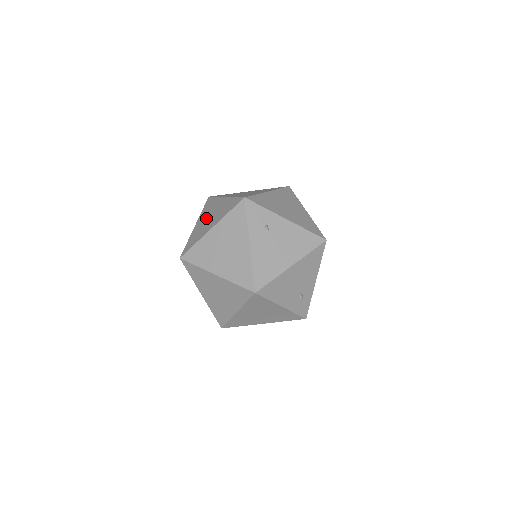
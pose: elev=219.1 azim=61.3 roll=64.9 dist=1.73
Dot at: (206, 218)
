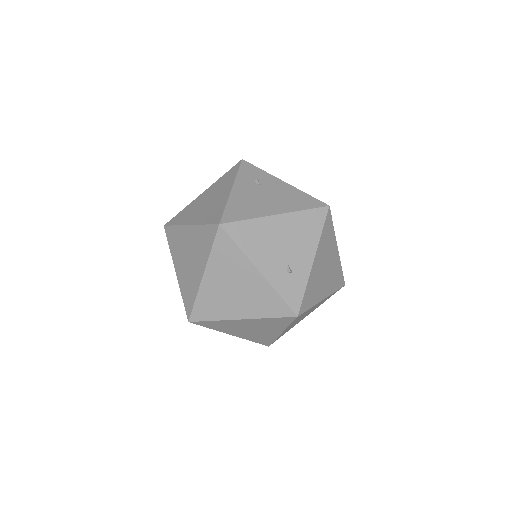
Dot at: occluded
